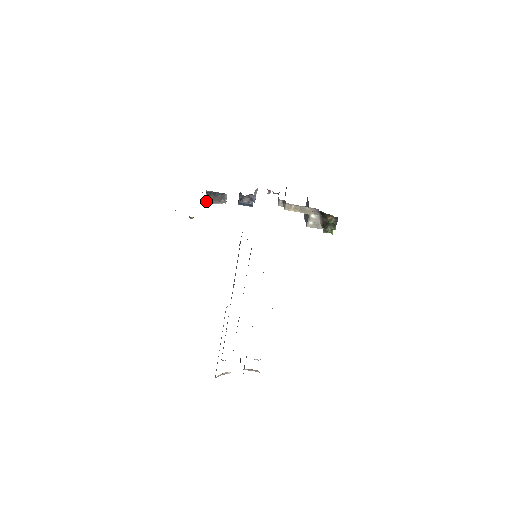
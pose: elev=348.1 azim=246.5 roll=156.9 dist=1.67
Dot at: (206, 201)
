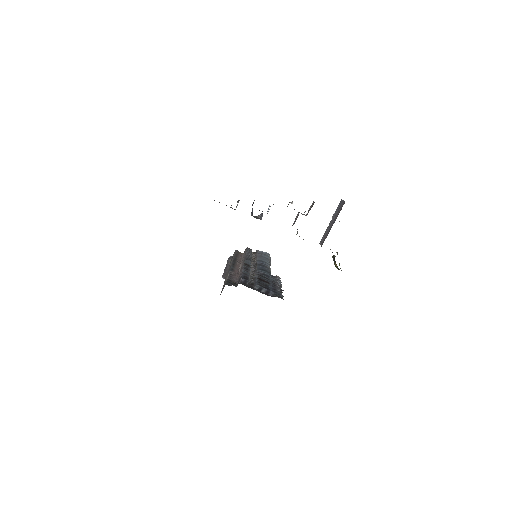
Dot at: occluded
